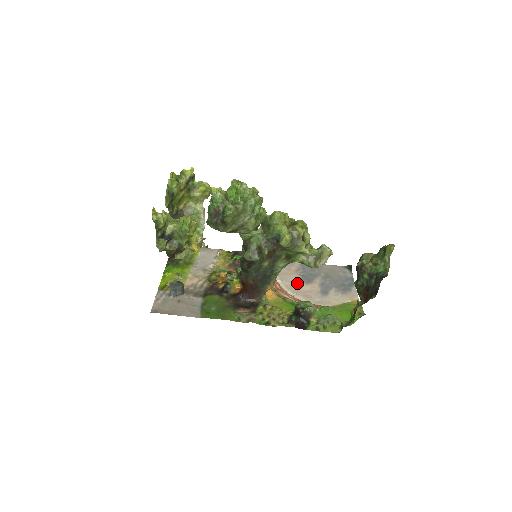
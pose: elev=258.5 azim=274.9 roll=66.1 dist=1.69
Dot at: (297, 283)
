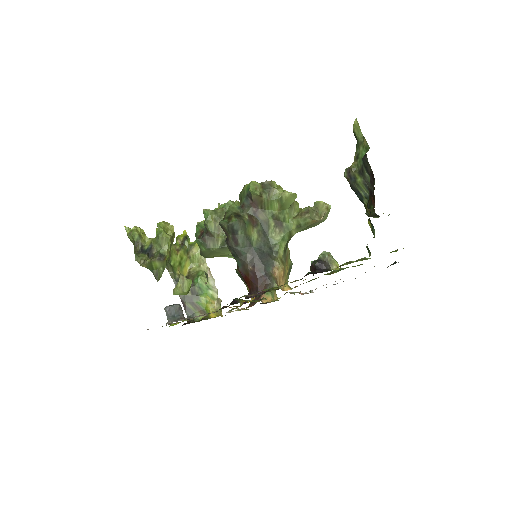
Dot at: occluded
